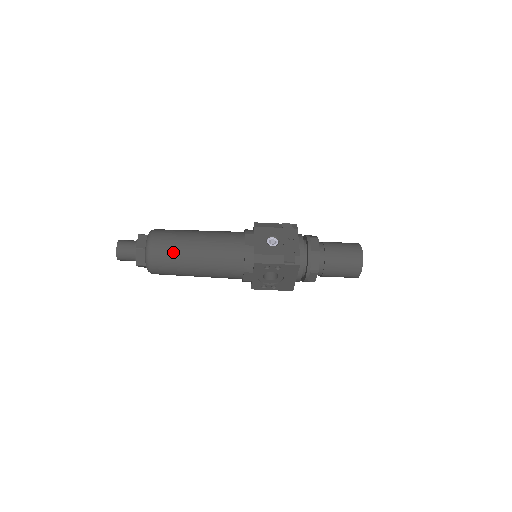
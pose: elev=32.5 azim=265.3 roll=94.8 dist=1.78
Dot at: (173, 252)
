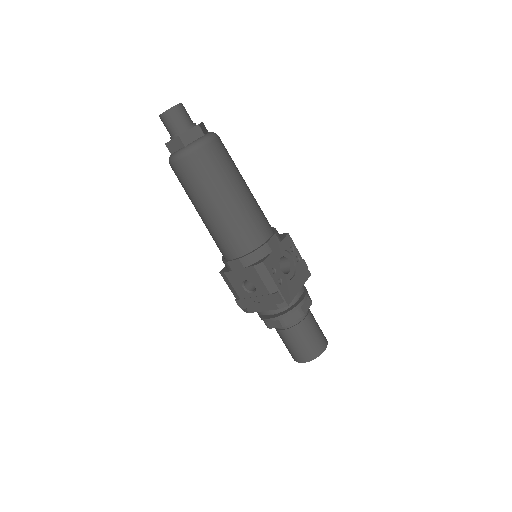
Dot at: occluded
